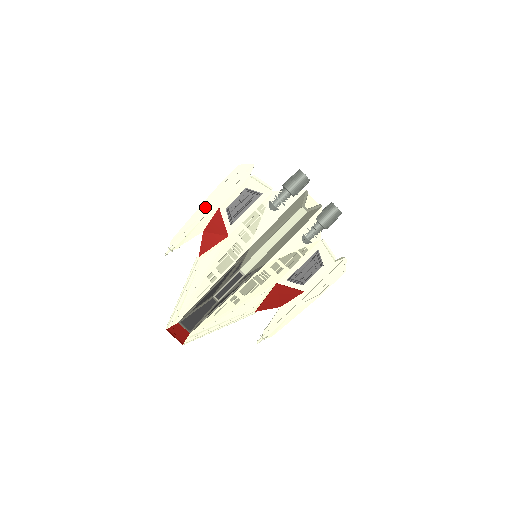
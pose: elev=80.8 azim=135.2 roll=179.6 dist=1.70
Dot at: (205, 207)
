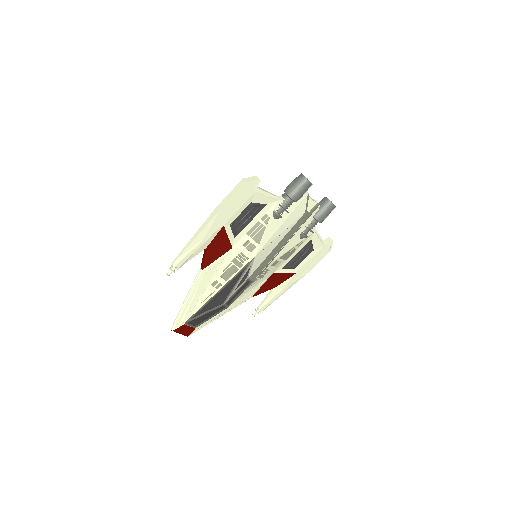
Dot at: (209, 228)
